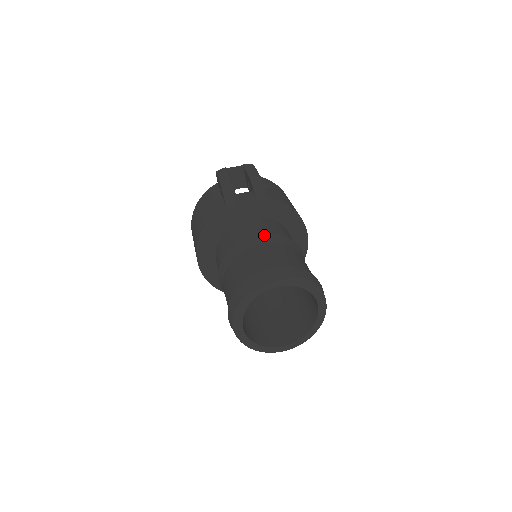
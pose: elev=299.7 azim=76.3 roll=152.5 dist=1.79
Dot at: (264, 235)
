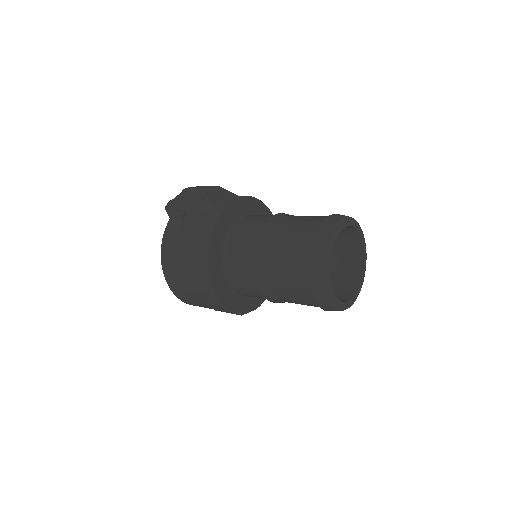
Dot at: (273, 218)
